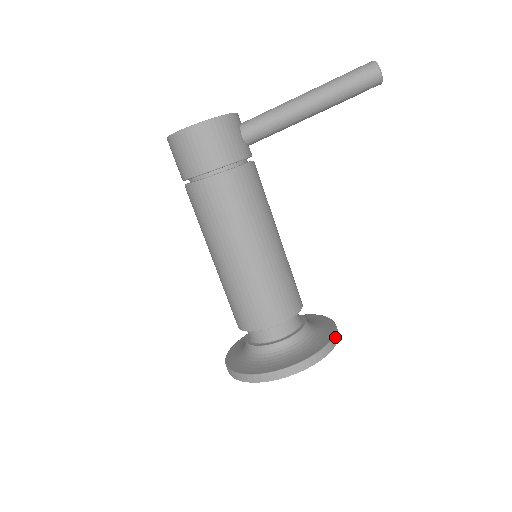
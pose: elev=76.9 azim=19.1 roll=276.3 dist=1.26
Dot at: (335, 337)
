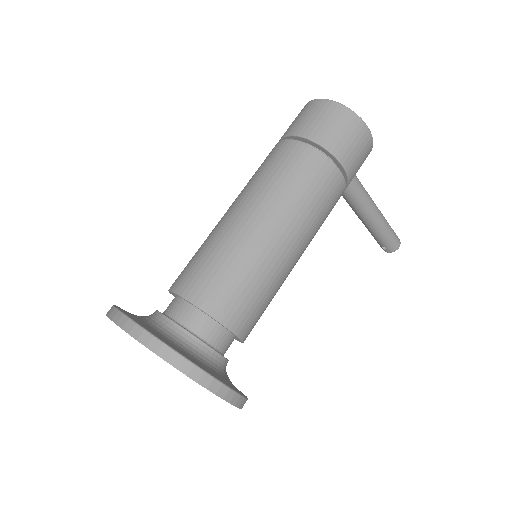
Dot at: occluded
